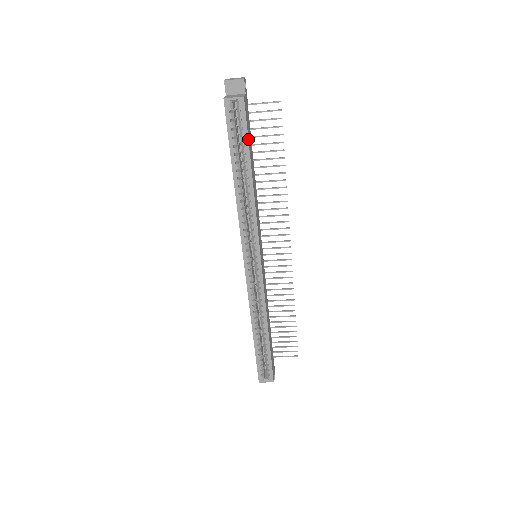
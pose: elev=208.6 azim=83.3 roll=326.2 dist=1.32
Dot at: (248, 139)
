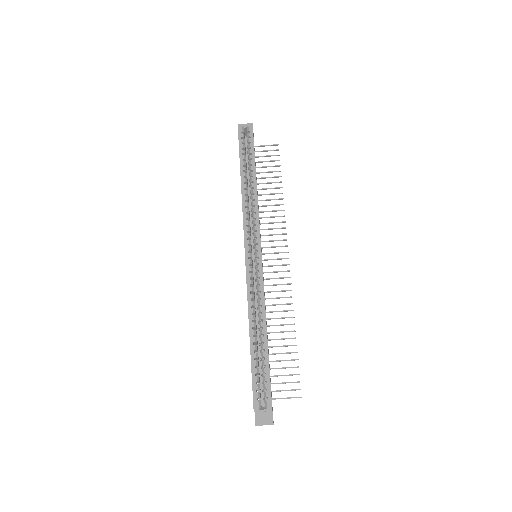
Dot at: (254, 150)
